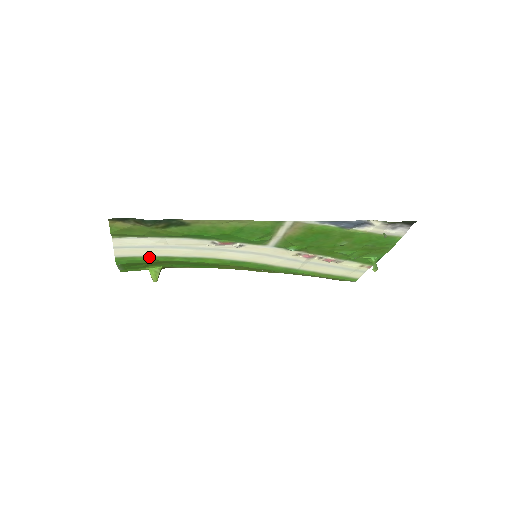
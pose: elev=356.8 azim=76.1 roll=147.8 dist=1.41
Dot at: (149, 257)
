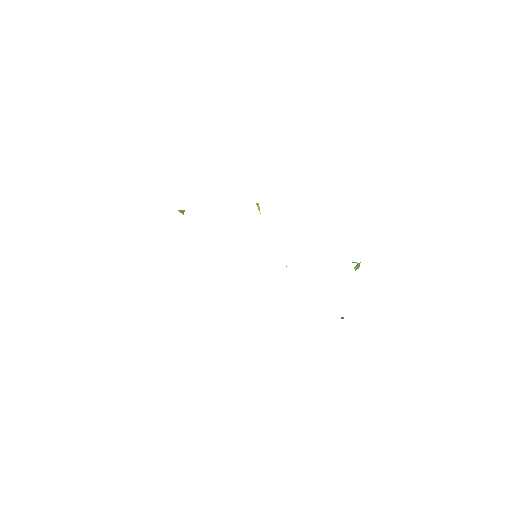
Dot at: occluded
